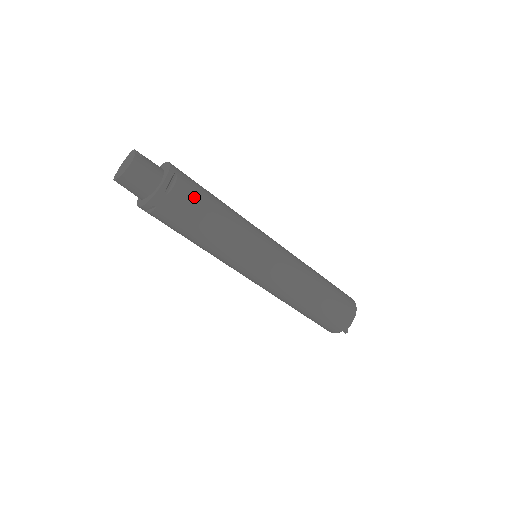
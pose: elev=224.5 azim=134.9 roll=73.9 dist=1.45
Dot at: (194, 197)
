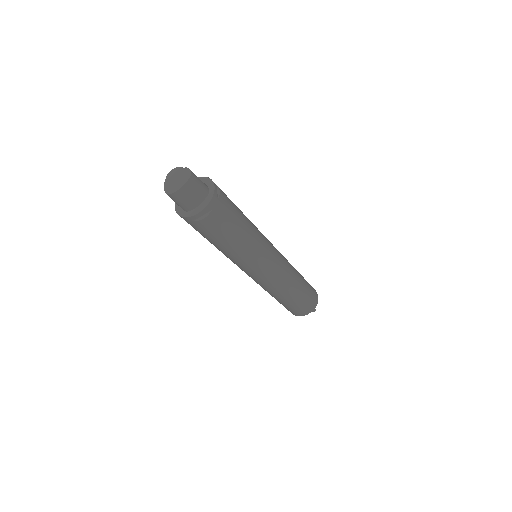
Dot at: (230, 200)
